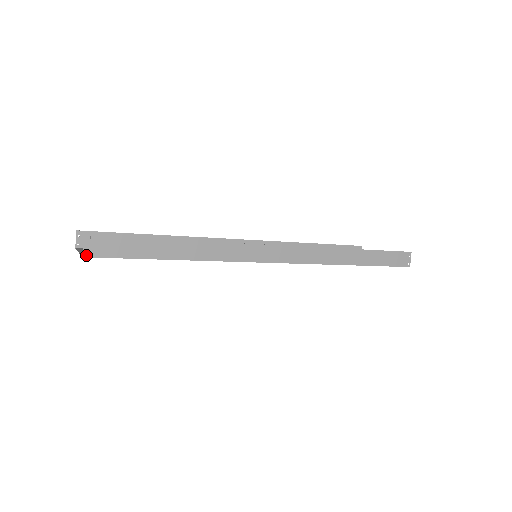
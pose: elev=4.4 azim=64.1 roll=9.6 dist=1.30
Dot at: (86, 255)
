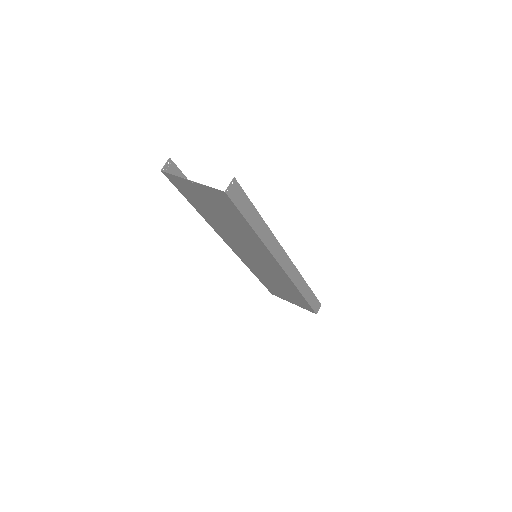
Dot at: (227, 191)
